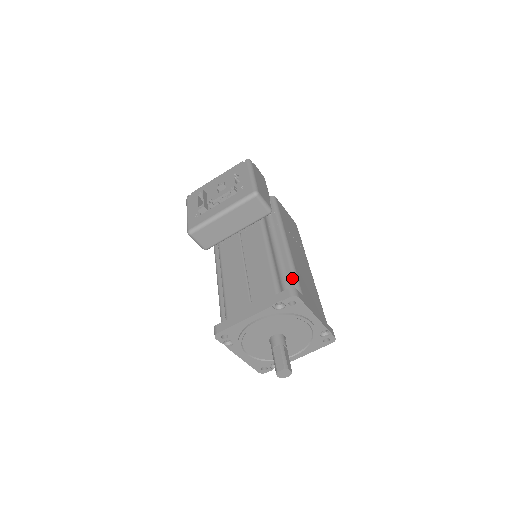
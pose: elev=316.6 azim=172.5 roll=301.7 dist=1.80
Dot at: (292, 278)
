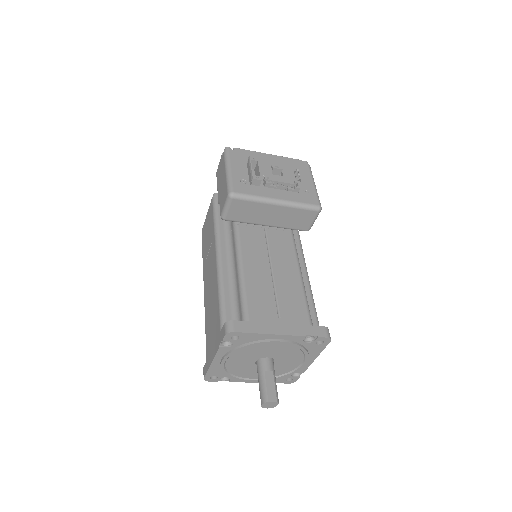
Dot at: (314, 312)
